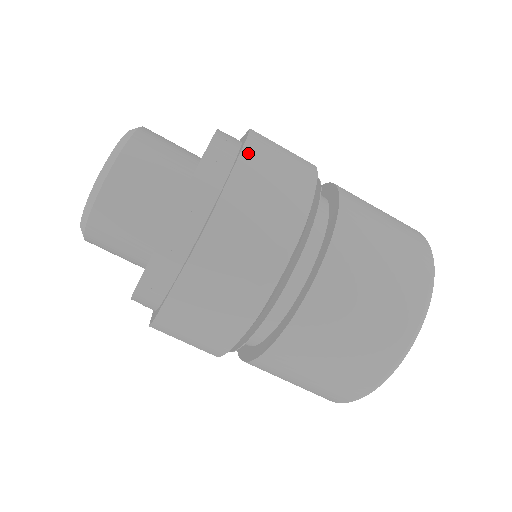
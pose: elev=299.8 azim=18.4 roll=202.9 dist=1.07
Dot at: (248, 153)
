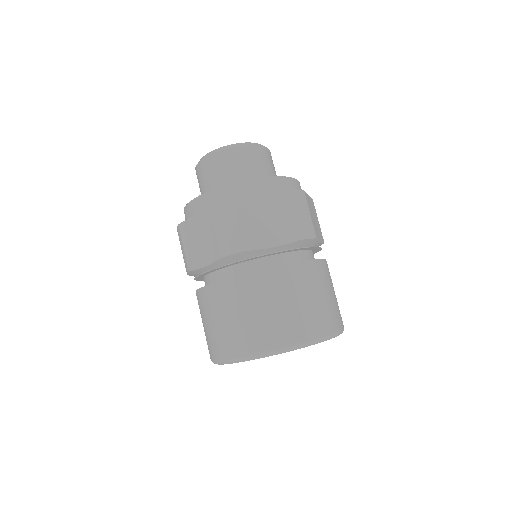
Dot at: (281, 195)
